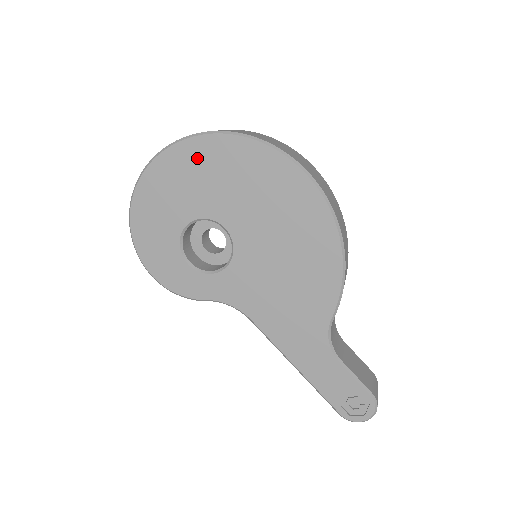
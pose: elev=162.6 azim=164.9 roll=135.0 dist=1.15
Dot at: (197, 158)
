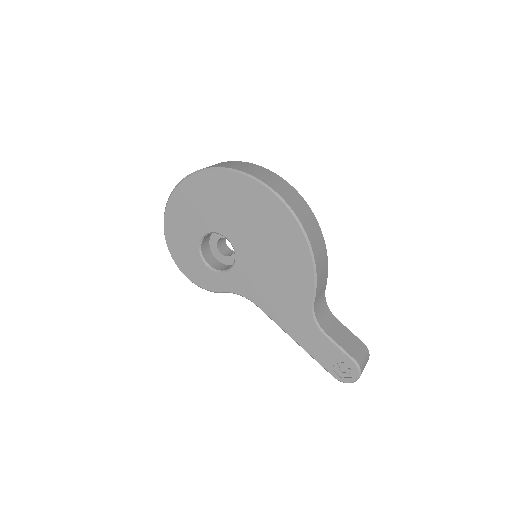
Dot at: (199, 189)
